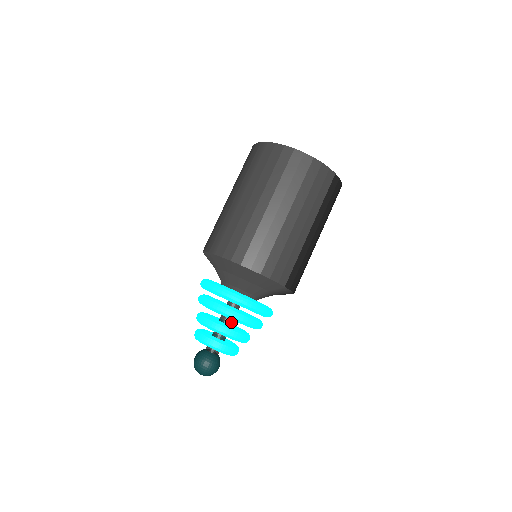
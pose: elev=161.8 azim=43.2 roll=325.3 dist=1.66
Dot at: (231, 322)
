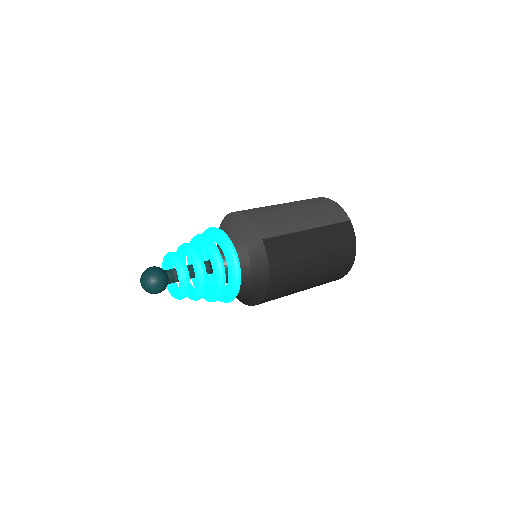
Dot at: occluded
